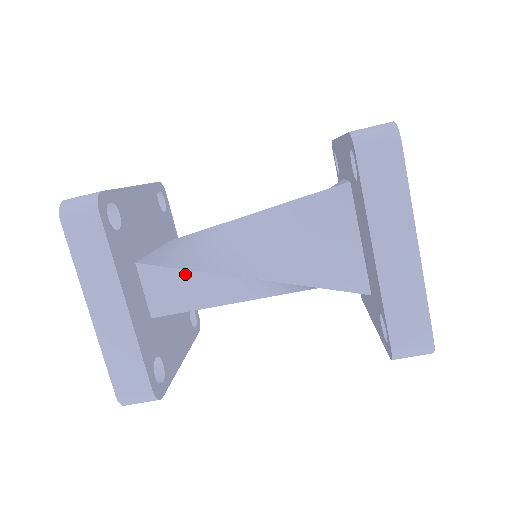
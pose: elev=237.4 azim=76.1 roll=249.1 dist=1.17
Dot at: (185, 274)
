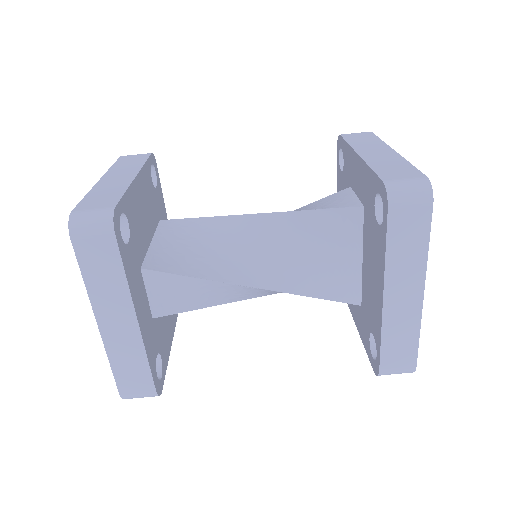
Dot at: (190, 280)
